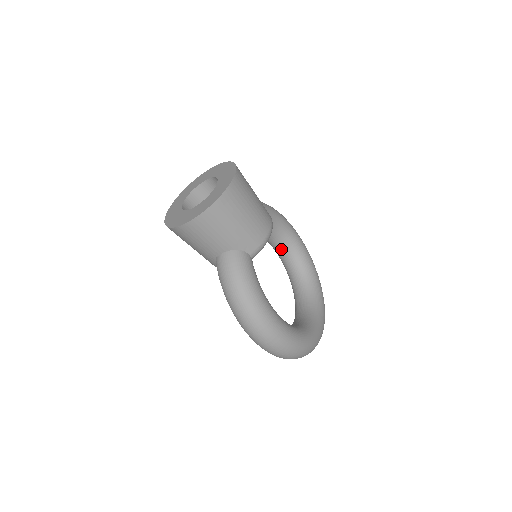
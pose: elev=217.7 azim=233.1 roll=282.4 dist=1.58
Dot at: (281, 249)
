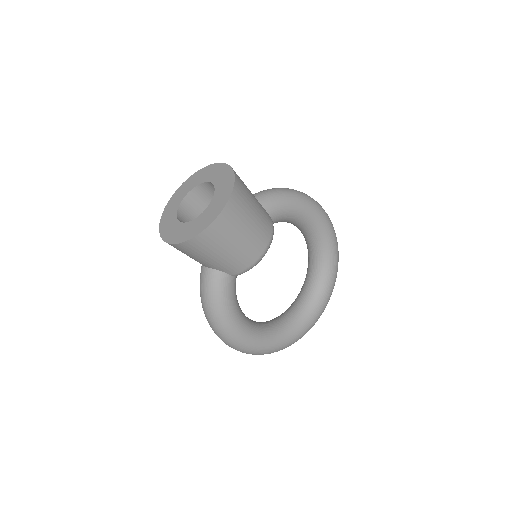
Dot at: (304, 234)
